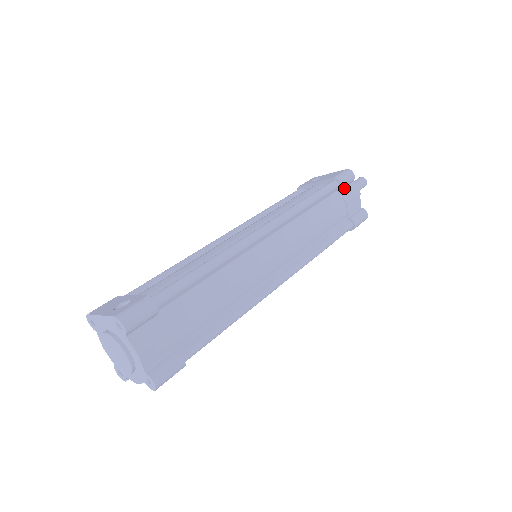
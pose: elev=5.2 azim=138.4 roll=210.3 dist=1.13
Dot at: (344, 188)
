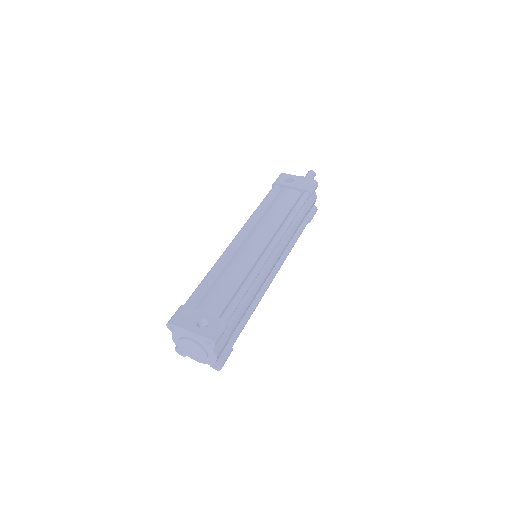
Dot at: occluded
